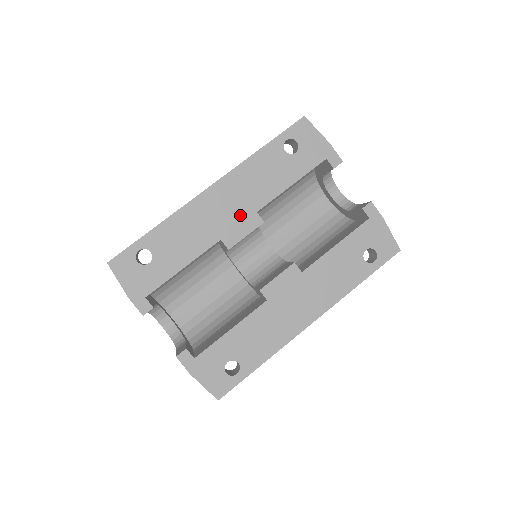
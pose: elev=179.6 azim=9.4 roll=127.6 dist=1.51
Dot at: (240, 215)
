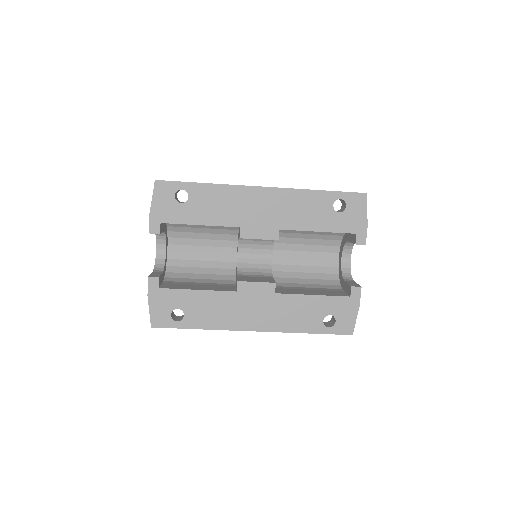
Dot at: (267, 222)
